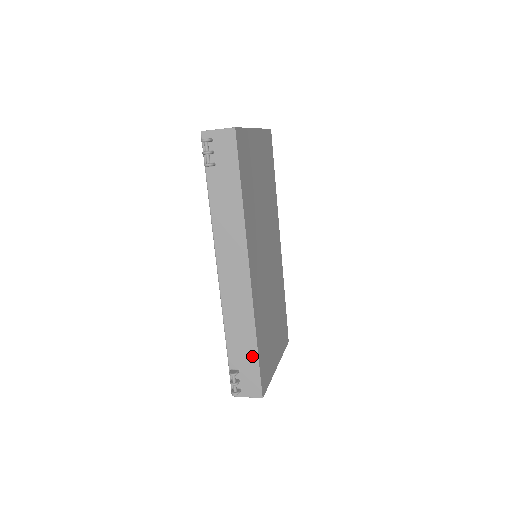
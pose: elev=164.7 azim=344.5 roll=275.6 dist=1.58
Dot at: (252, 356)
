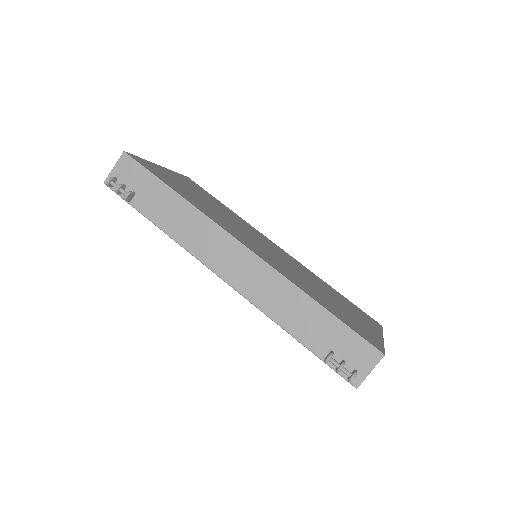
Dot at: (327, 321)
